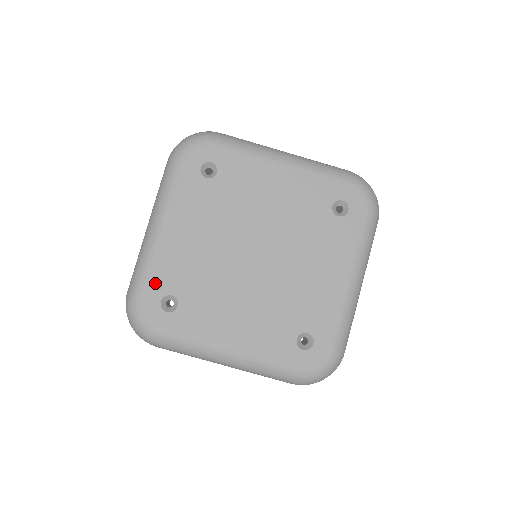
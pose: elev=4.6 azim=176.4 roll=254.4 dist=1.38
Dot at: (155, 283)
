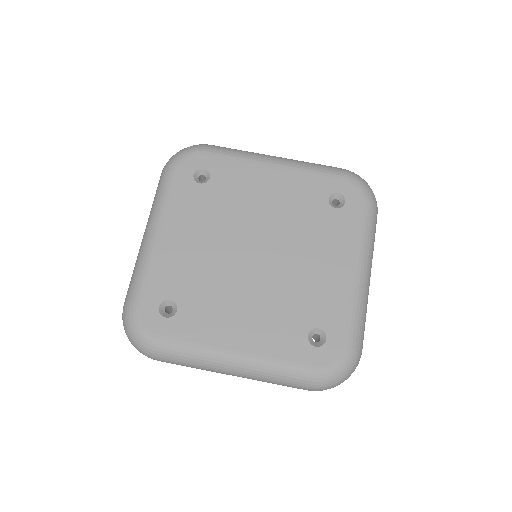
Dot at: (152, 288)
